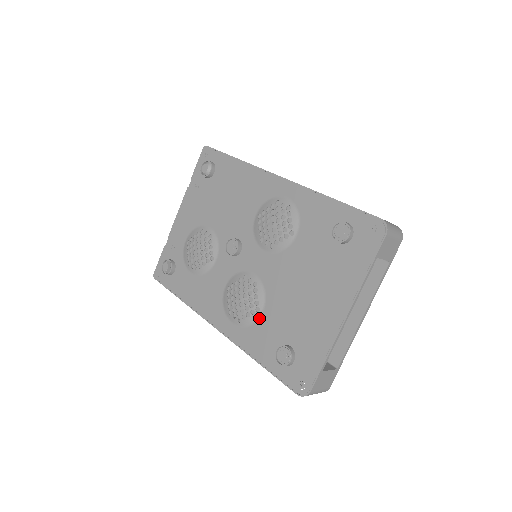
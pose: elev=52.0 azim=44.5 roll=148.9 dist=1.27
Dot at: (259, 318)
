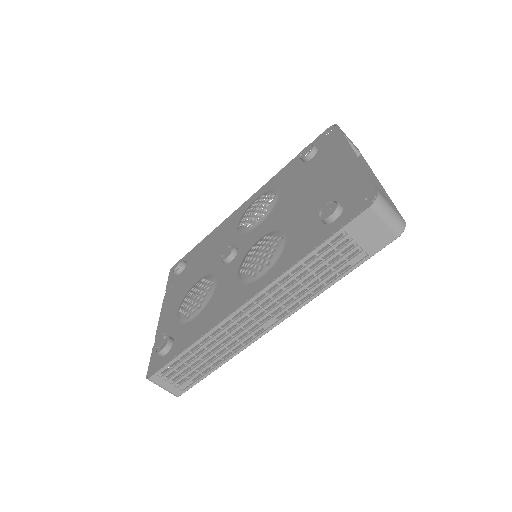
Dot at: (286, 241)
